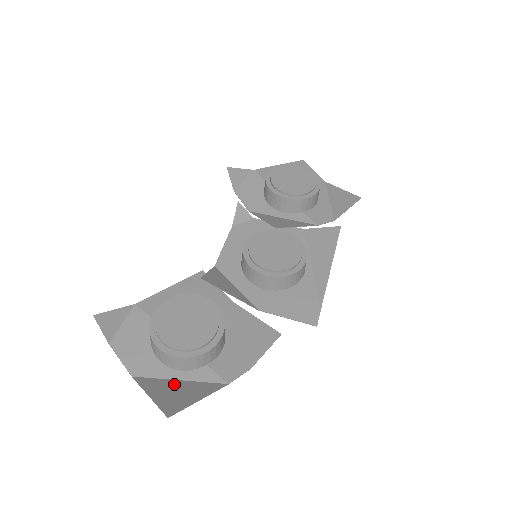
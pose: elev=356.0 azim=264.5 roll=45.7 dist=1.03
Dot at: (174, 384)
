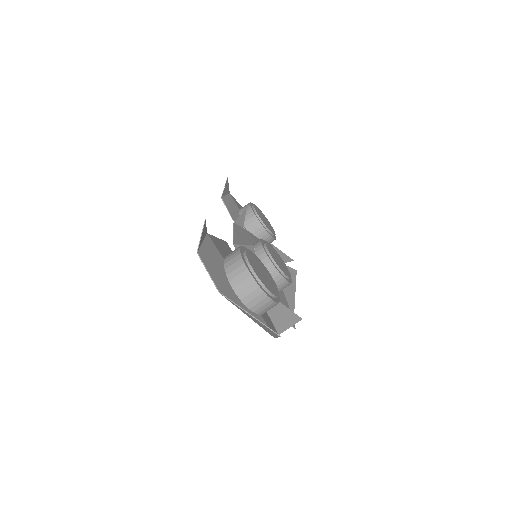
Dot at: occluded
